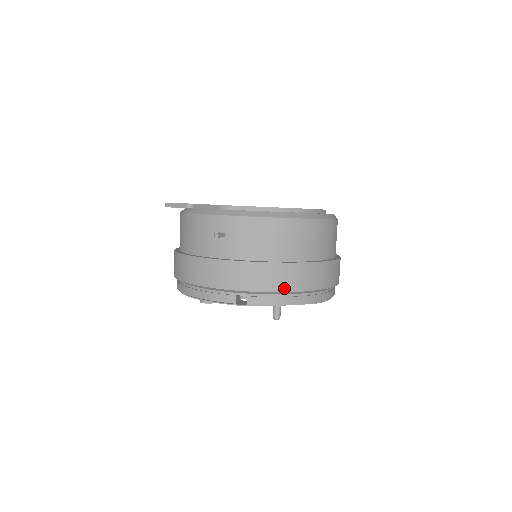
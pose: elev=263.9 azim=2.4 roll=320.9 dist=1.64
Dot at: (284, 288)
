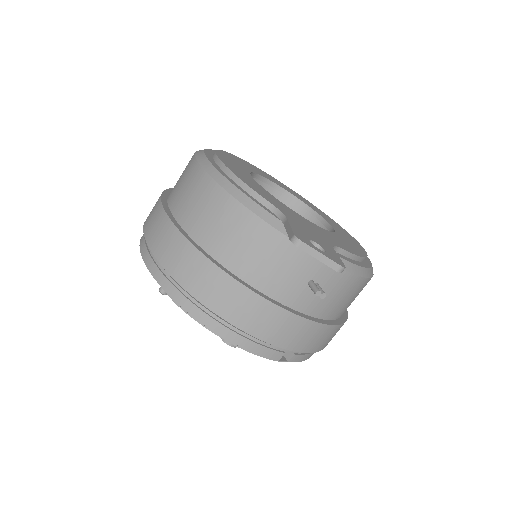
Dot at: (325, 346)
